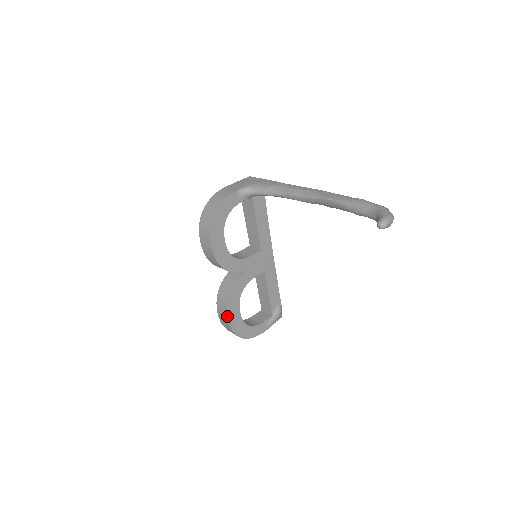
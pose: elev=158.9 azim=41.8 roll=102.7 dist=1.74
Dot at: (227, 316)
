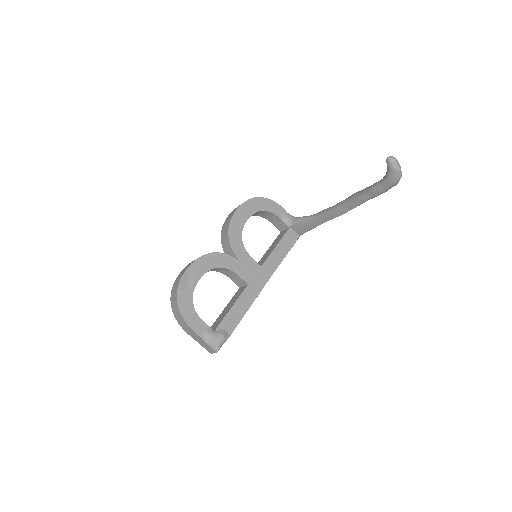
Dot at: (191, 263)
